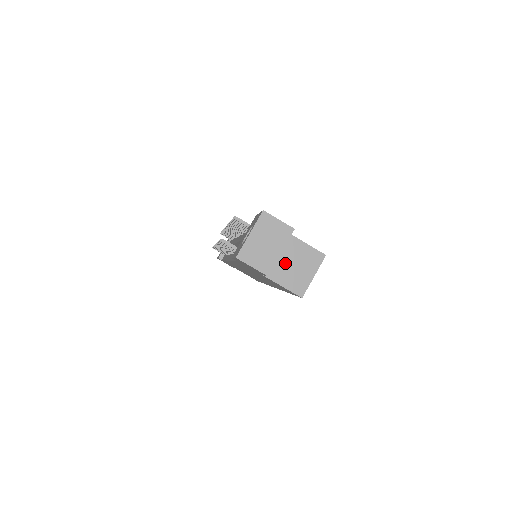
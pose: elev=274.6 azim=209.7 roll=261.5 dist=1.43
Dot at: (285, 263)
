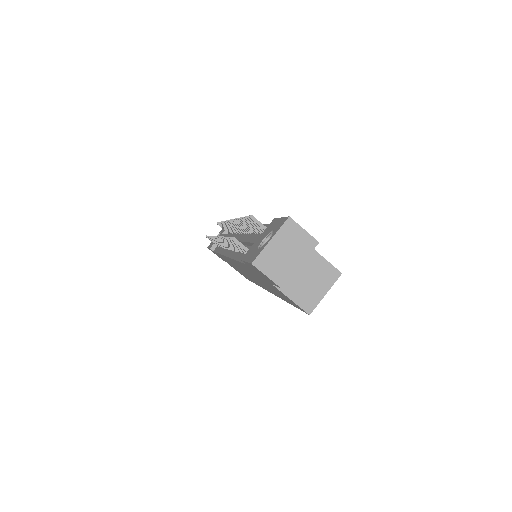
Dot at: (298, 275)
